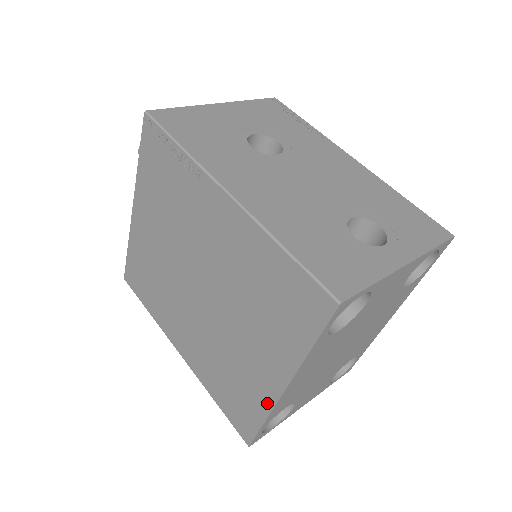
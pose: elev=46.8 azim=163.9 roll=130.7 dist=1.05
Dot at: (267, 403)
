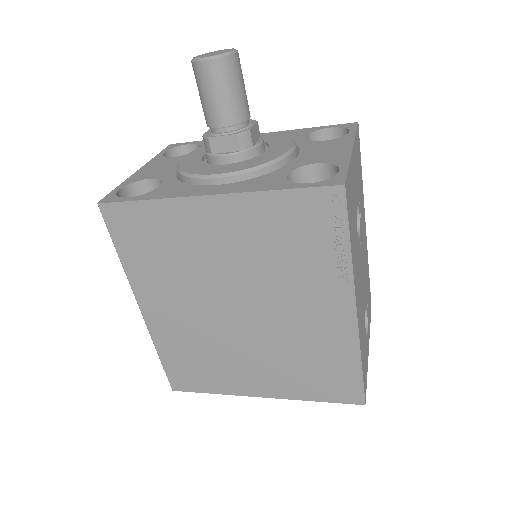
Dot at: (232, 391)
